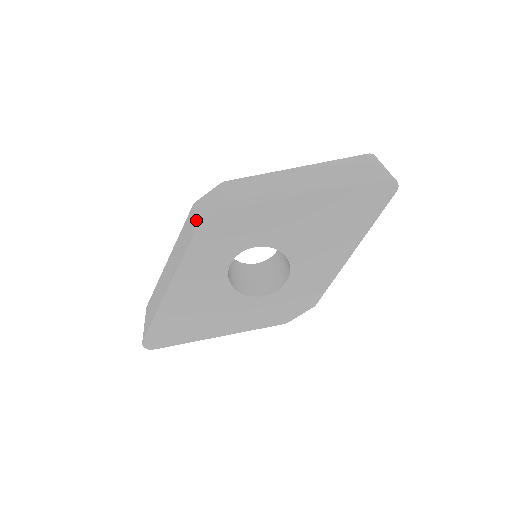
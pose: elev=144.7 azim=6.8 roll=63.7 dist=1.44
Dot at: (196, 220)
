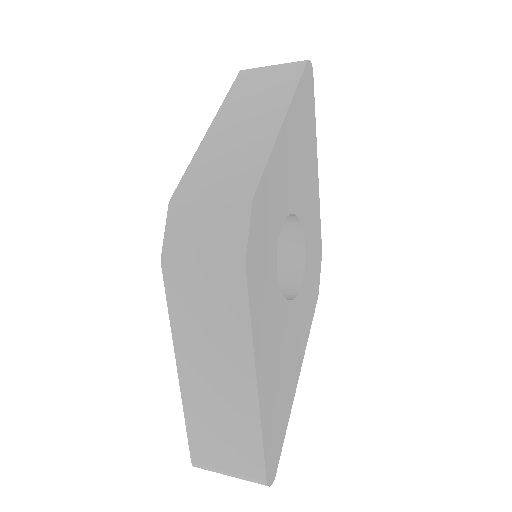
Dot at: (215, 257)
